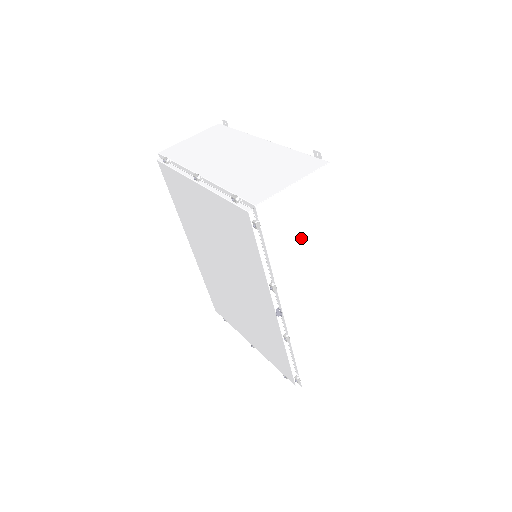
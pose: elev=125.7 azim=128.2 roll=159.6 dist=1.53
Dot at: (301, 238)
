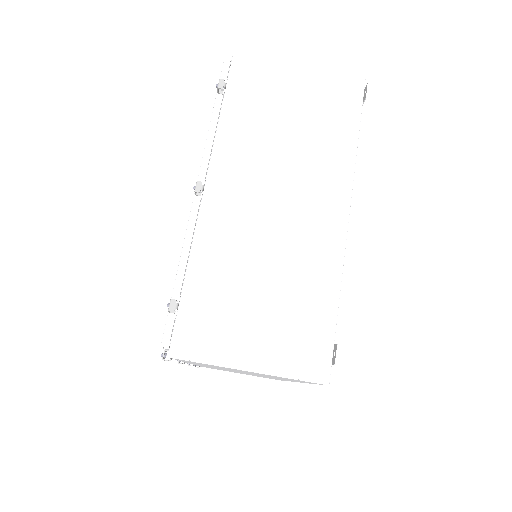
Dot at: (240, 371)
